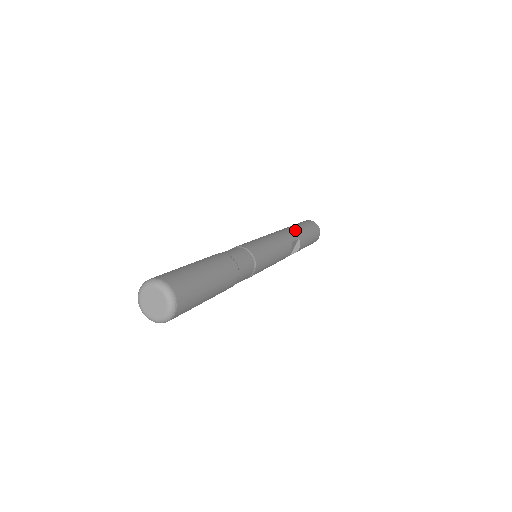
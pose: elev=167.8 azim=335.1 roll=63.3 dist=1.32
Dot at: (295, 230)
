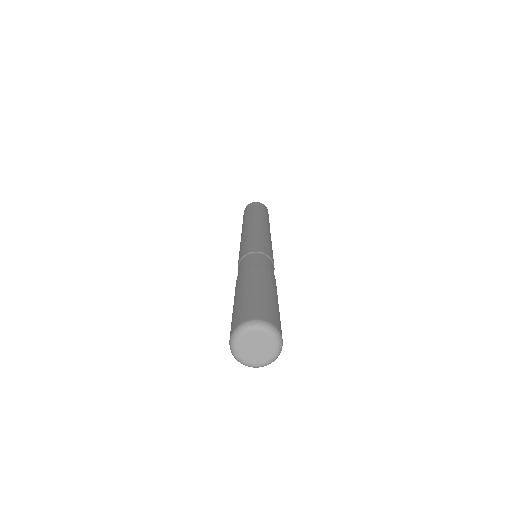
Dot at: (263, 218)
